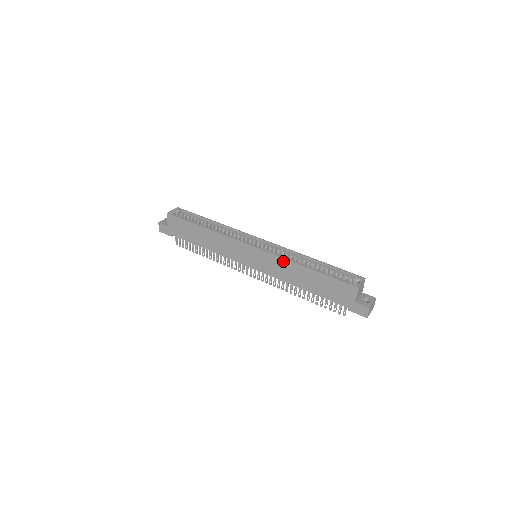
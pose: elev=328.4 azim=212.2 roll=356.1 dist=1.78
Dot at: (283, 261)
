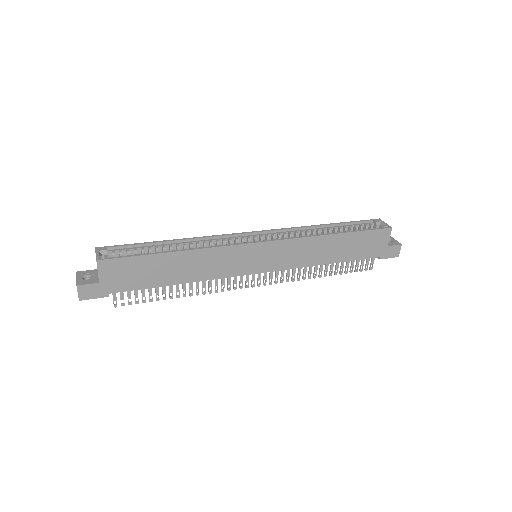
Dot at: (305, 241)
